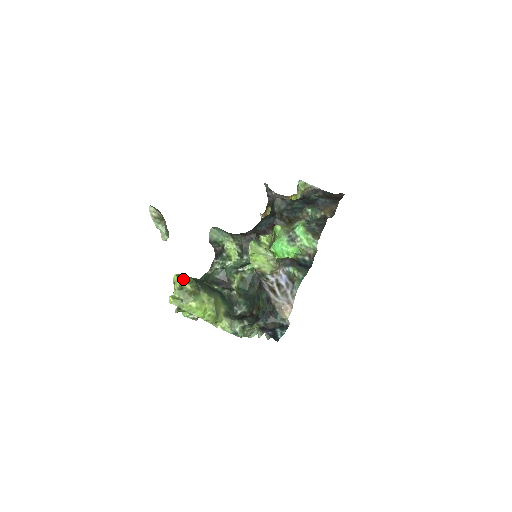
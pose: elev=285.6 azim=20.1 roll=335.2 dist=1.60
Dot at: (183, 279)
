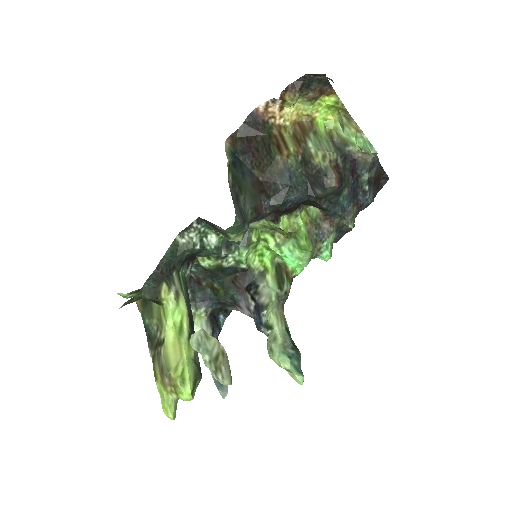
Dot at: (195, 391)
